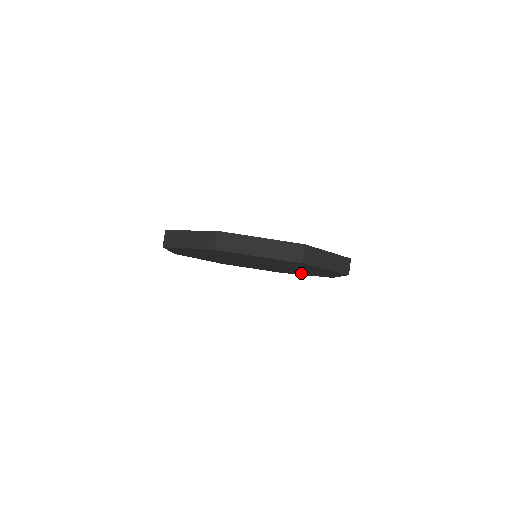
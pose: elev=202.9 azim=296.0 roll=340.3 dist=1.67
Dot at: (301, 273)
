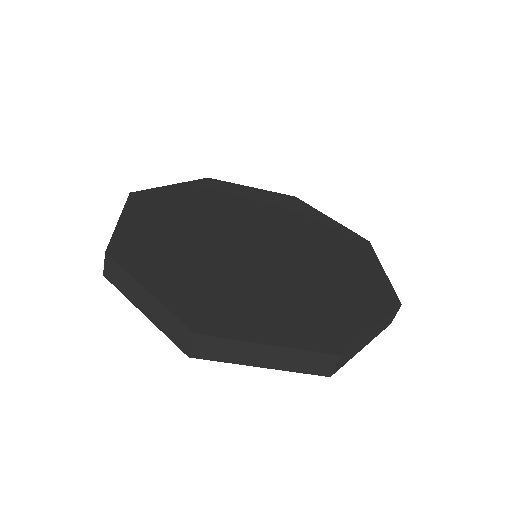
Dot at: occluded
